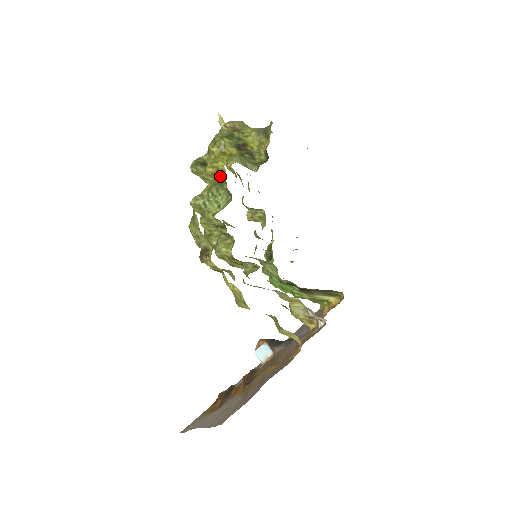
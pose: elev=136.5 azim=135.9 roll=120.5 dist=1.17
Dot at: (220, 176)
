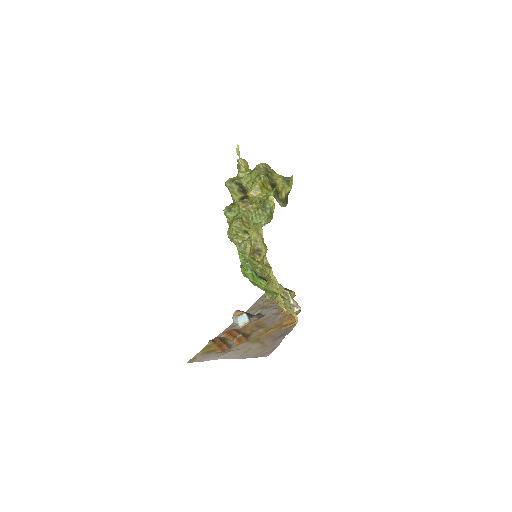
Dot at: (267, 204)
